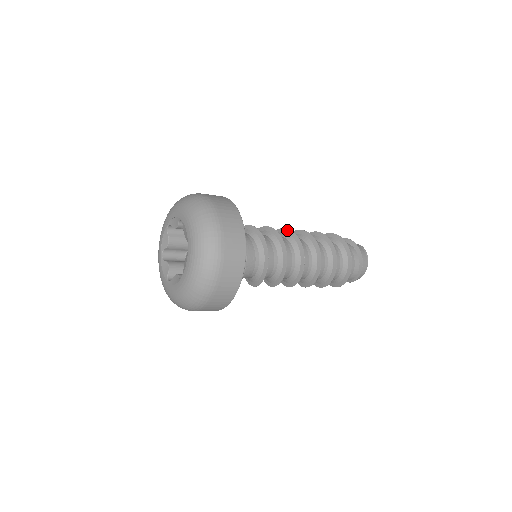
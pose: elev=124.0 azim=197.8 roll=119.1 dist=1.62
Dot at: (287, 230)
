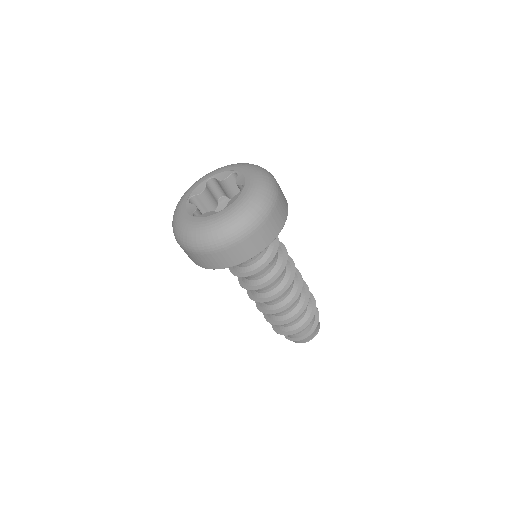
Dot at: (294, 269)
